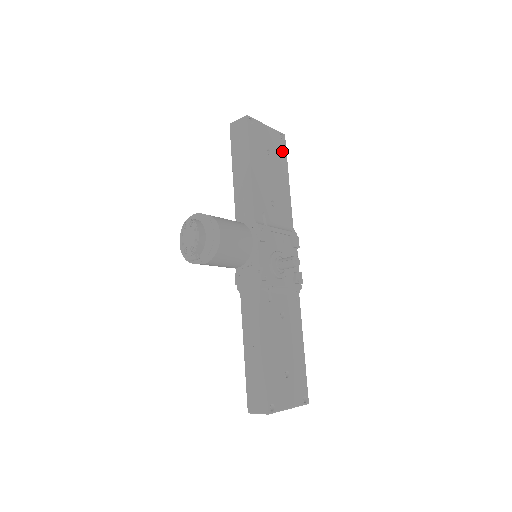
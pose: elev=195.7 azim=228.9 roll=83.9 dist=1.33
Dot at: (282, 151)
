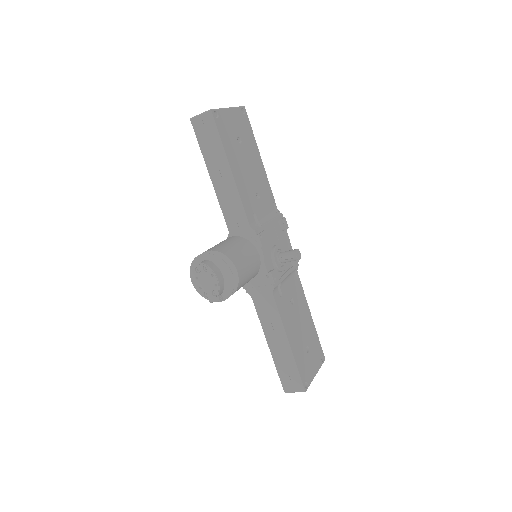
Dot at: (248, 129)
